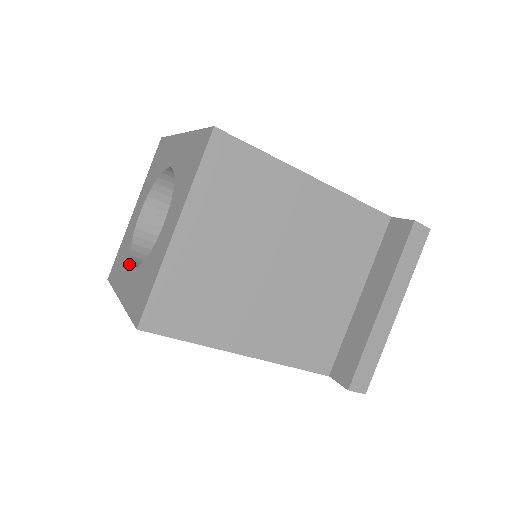
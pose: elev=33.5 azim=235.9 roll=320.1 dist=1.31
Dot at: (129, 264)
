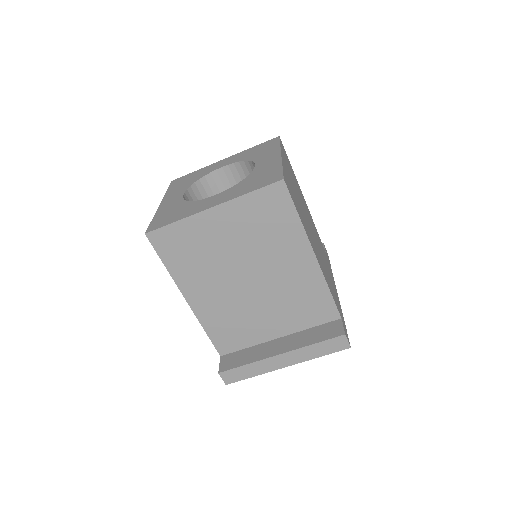
Dot at: (184, 190)
